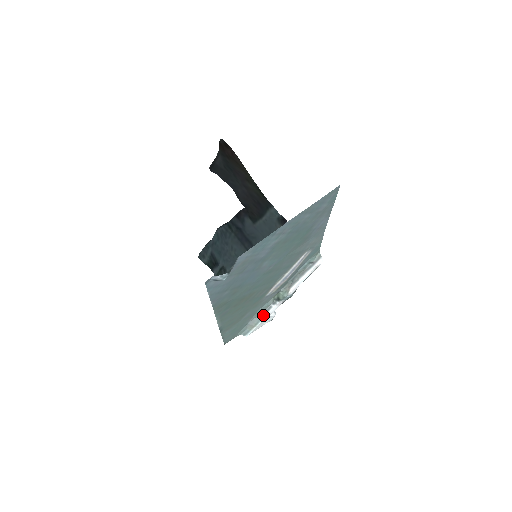
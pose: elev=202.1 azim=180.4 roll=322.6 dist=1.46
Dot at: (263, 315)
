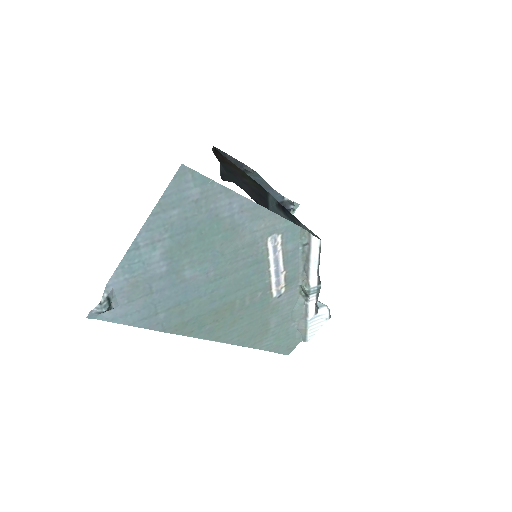
Dot at: (305, 316)
